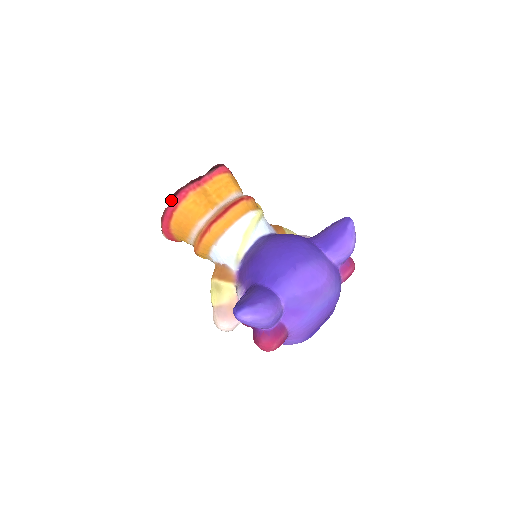
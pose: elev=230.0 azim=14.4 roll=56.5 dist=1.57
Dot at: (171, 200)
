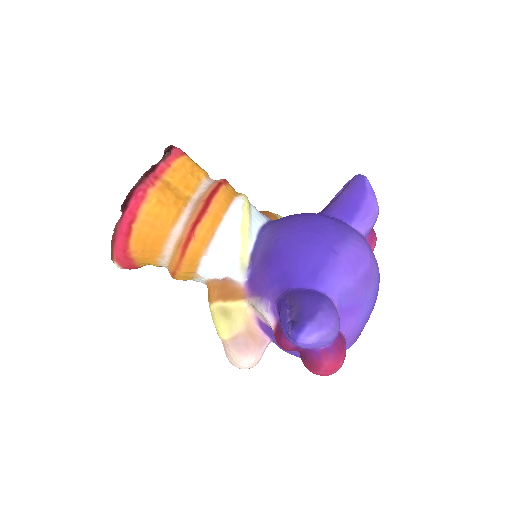
Dot at: (124, 208)
